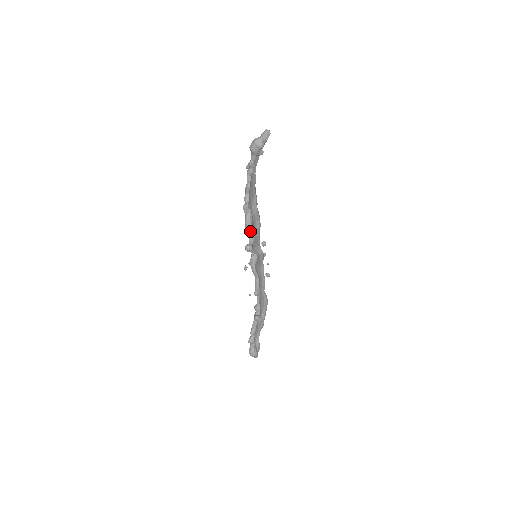
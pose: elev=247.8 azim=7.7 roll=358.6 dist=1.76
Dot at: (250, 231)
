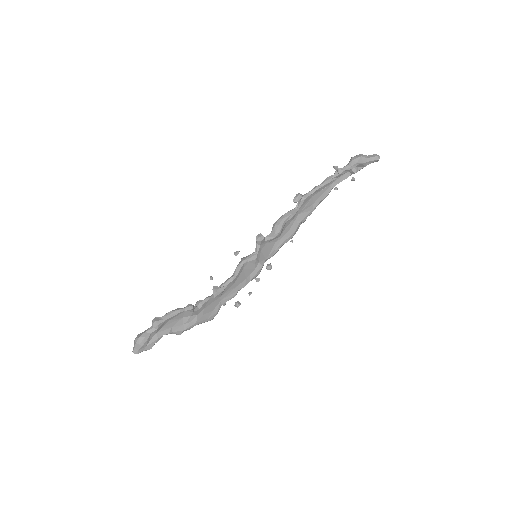
Dot at: (278, 224)
